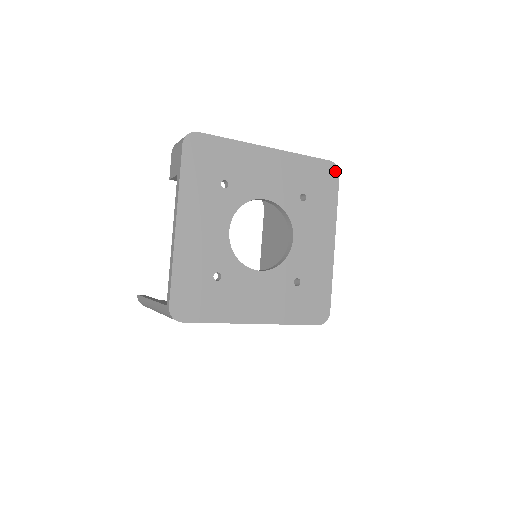
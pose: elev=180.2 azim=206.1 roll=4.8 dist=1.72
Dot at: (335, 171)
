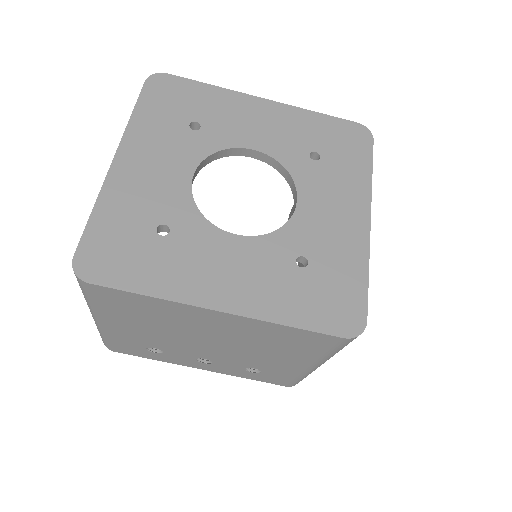
Dot at: (366, 134)
